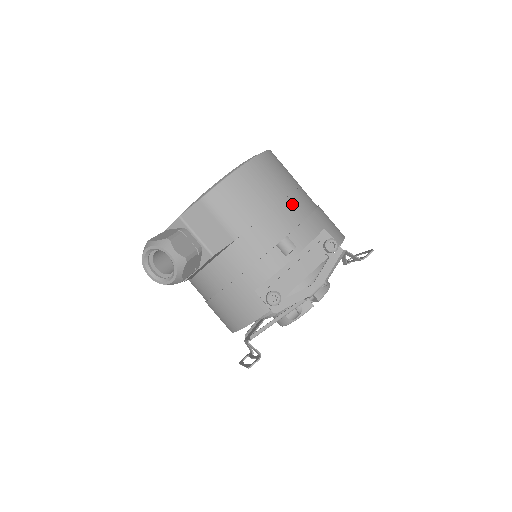
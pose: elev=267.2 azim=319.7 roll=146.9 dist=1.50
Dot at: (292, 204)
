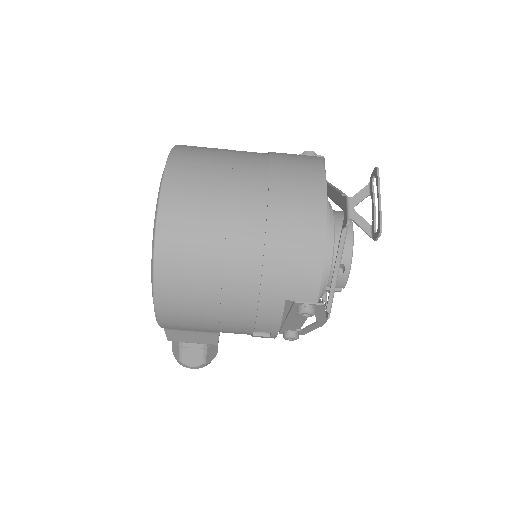
Dot at: (231, 308)
